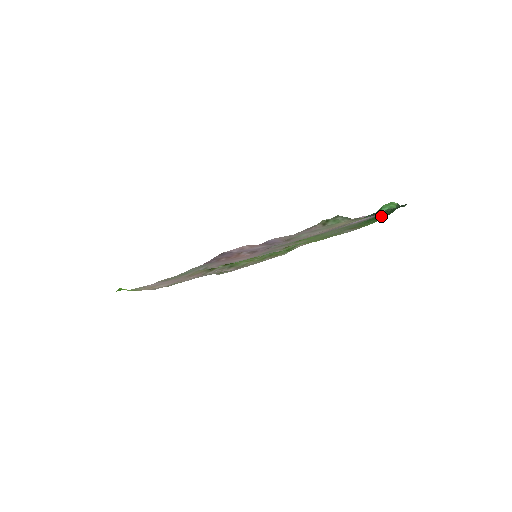
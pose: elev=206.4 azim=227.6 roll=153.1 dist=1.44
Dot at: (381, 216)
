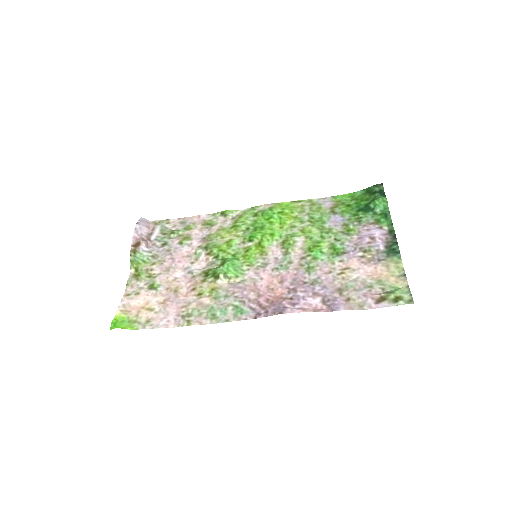
Dot at: (362, 198)
